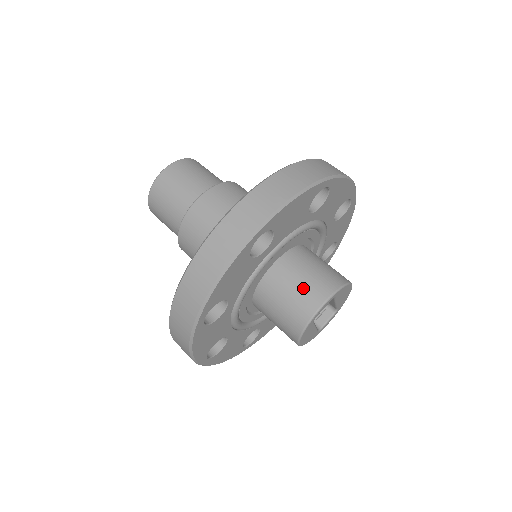
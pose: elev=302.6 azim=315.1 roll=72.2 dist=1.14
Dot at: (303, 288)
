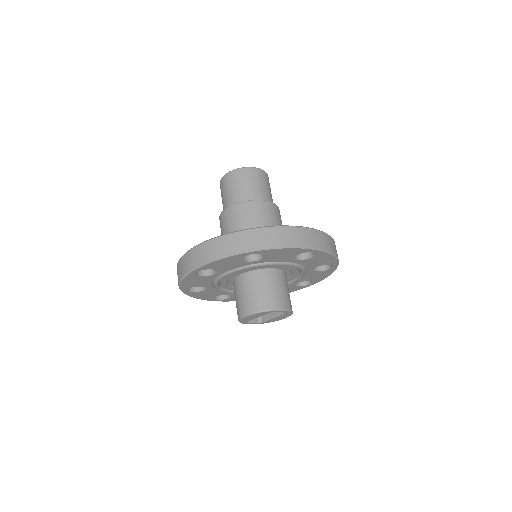
Dot at: (282, 293)
